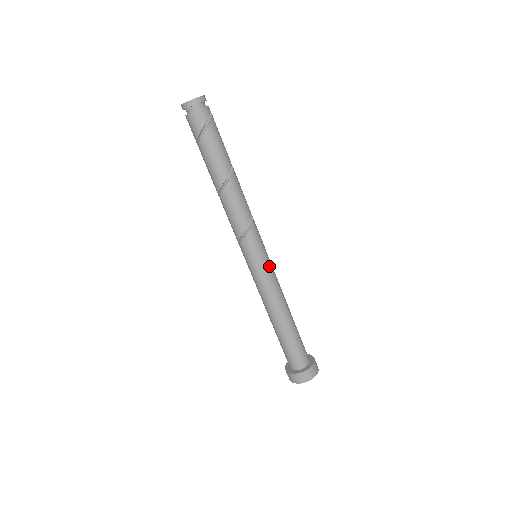
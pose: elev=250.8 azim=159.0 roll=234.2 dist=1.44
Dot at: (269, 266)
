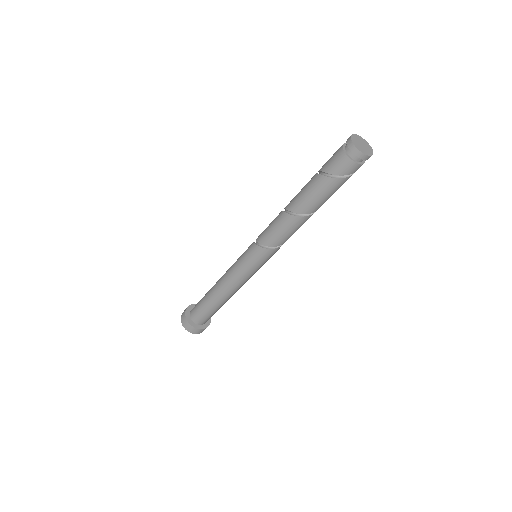
Dot at: (256, 271)
